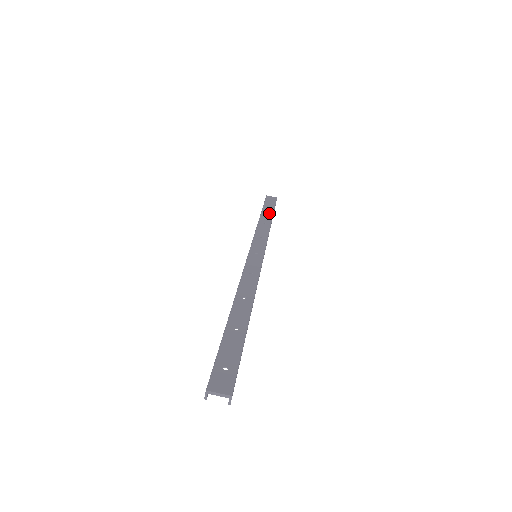
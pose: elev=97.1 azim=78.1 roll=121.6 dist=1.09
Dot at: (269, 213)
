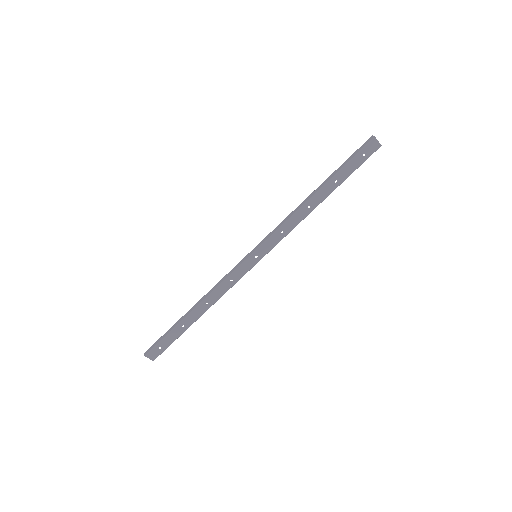
Dot at: (333, 187)
